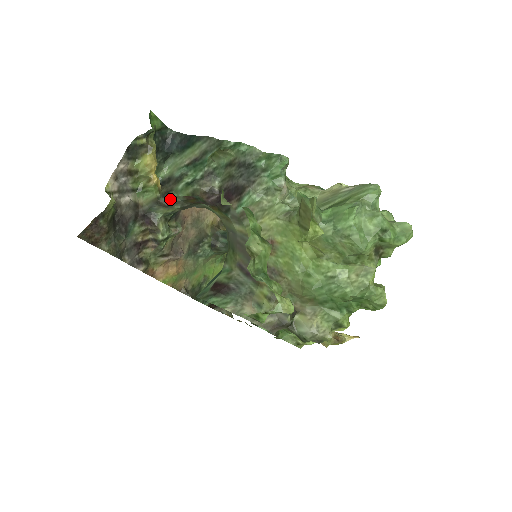
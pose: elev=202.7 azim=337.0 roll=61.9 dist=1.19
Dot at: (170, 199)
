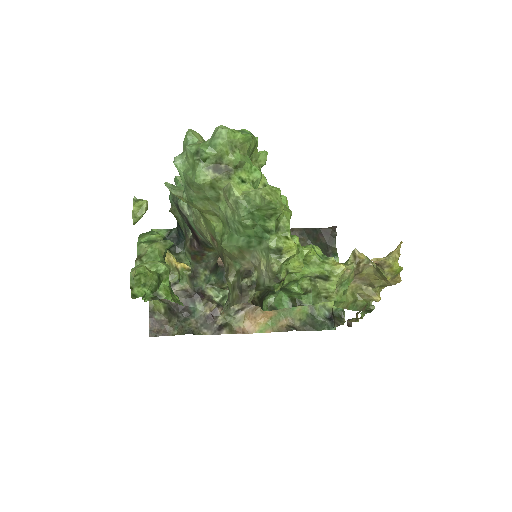
Dot at: (192, 269)
